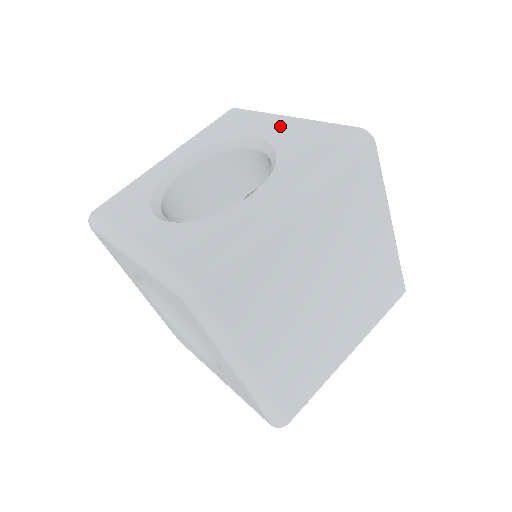
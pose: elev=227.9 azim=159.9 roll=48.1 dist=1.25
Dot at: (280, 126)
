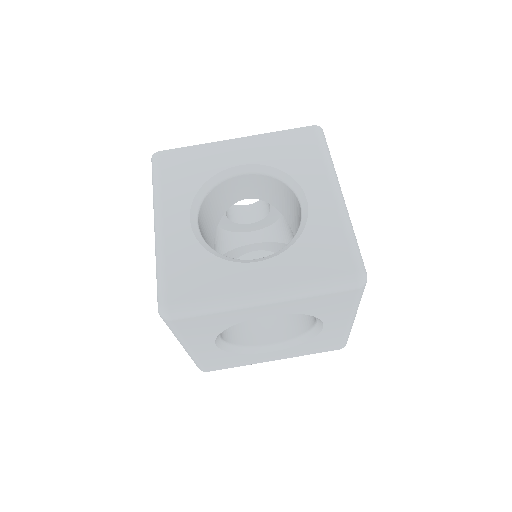
Dot at: (243, 148)
